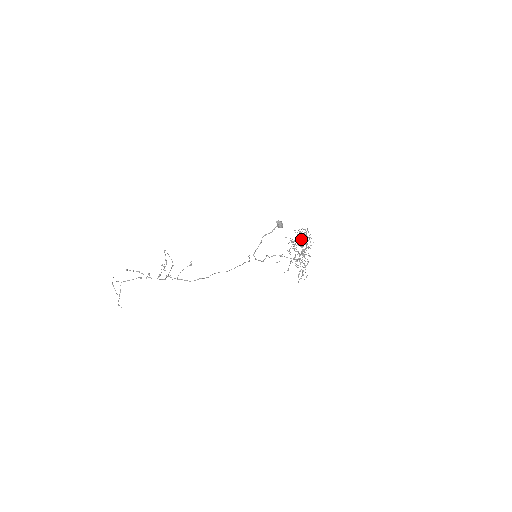
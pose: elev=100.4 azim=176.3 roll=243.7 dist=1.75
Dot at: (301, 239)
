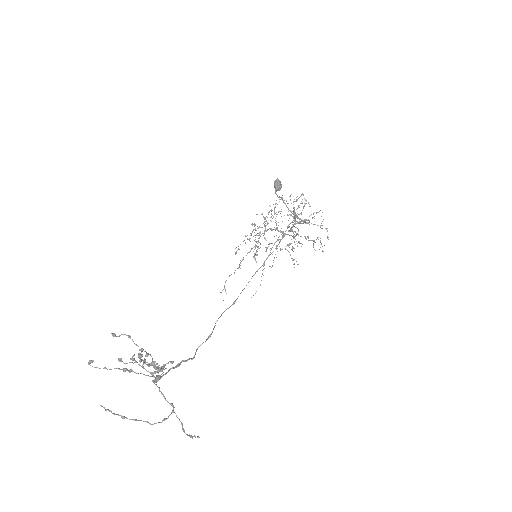
Dot at: (265, 227)
